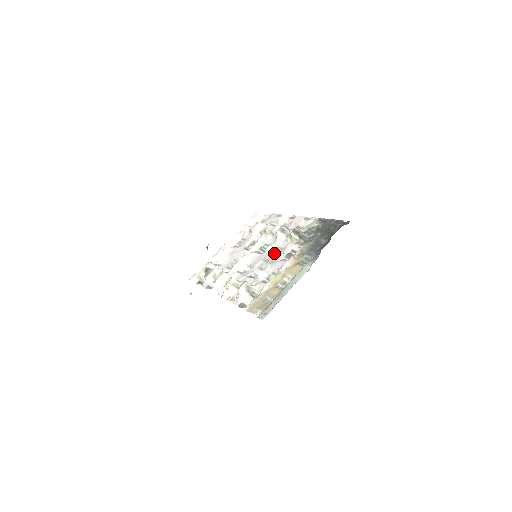
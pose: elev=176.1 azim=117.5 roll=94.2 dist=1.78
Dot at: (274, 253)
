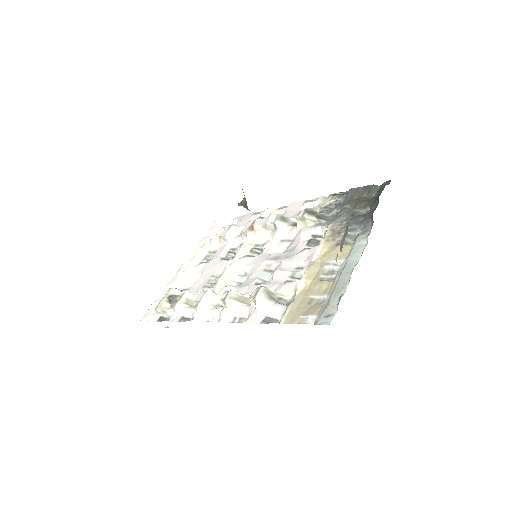
Dot at: (281, 248)
